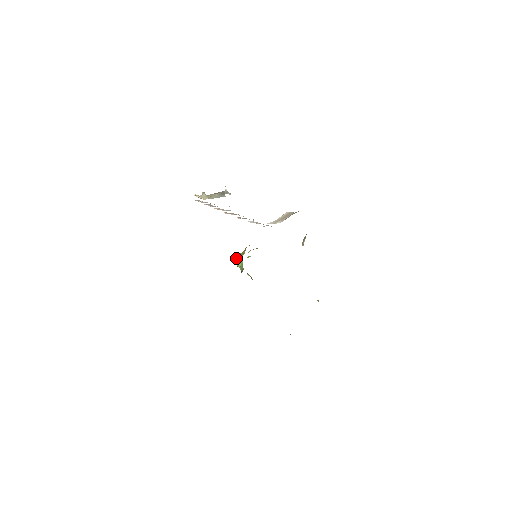
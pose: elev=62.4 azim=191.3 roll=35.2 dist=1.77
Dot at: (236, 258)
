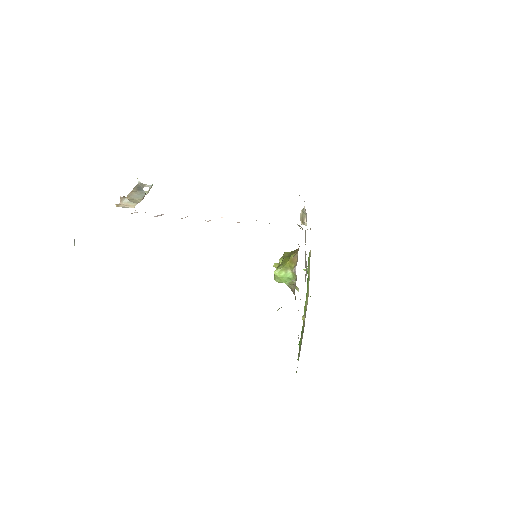
Dot at: (279, 274)
